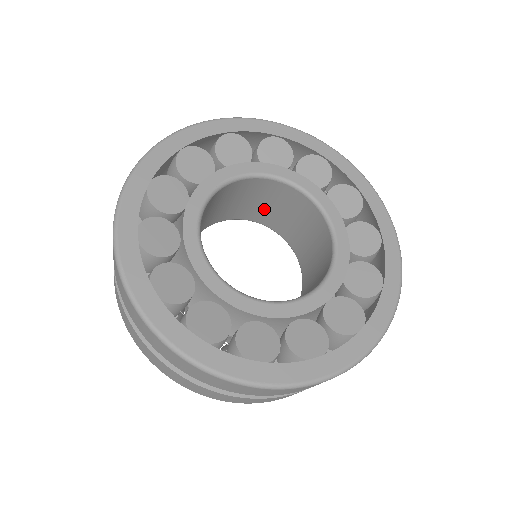
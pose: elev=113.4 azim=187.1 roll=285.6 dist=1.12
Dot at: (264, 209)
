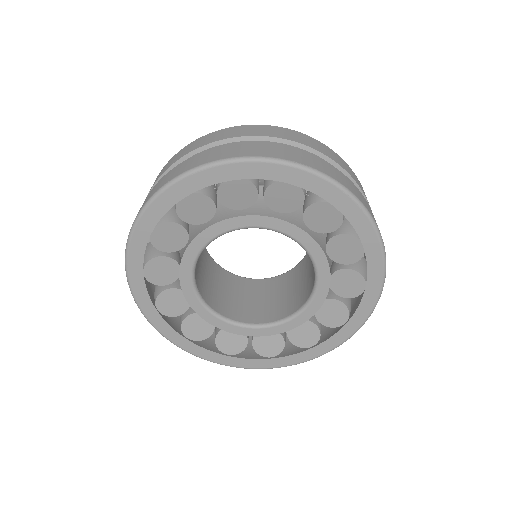
Dot at: occluded
